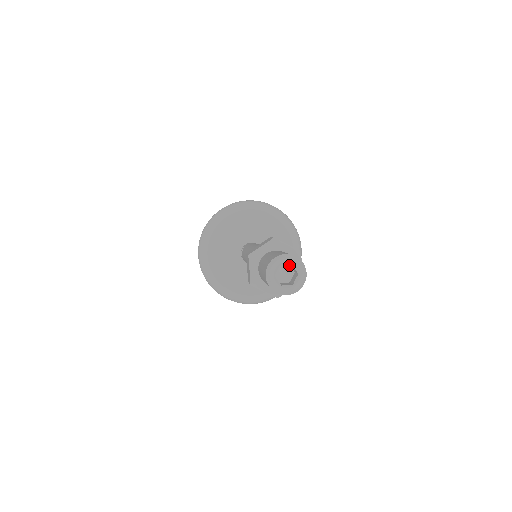
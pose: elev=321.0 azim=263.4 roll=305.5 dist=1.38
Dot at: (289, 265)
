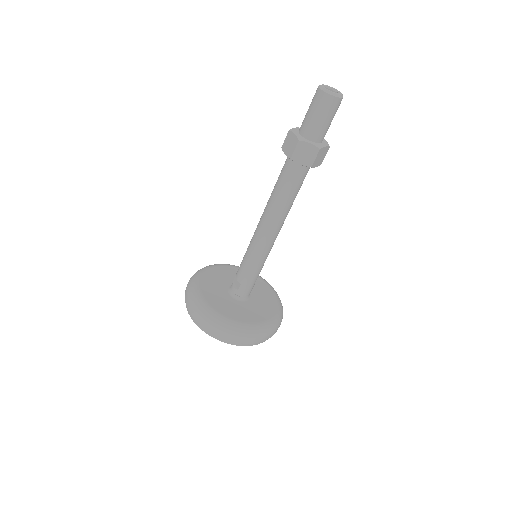
Dot at: occluded
